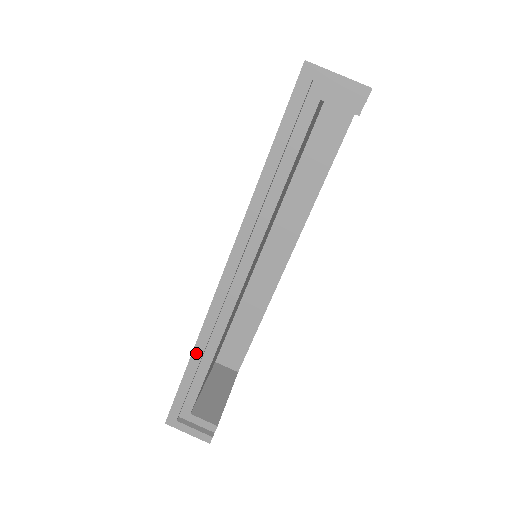
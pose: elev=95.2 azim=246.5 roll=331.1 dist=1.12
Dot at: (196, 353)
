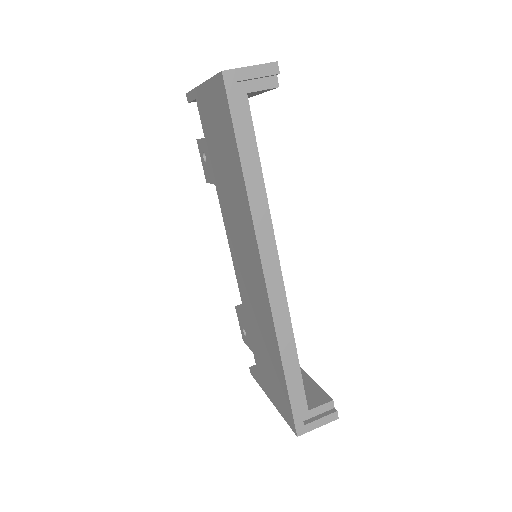
Dot at: (284, 355)
